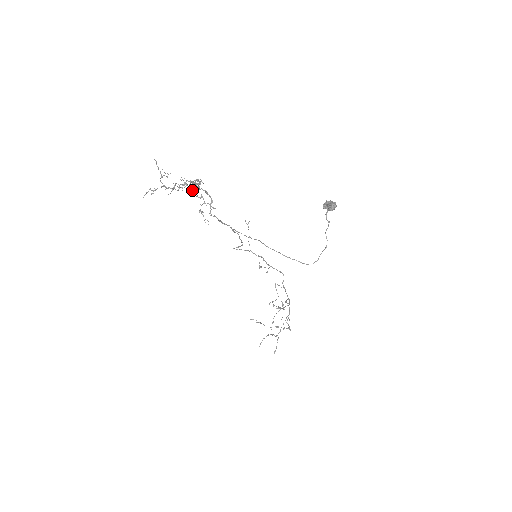
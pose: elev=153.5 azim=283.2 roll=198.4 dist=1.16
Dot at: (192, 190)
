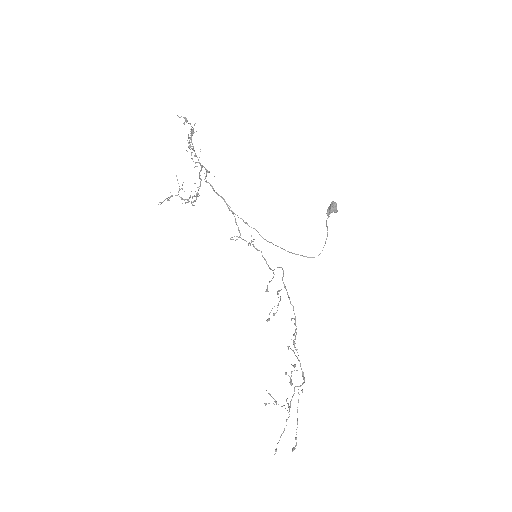
Dot at: occluded
